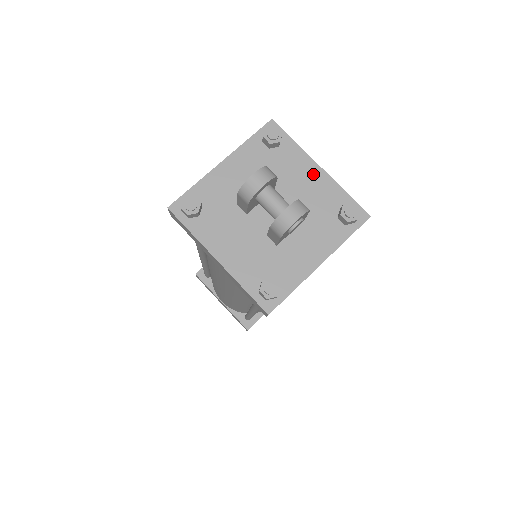
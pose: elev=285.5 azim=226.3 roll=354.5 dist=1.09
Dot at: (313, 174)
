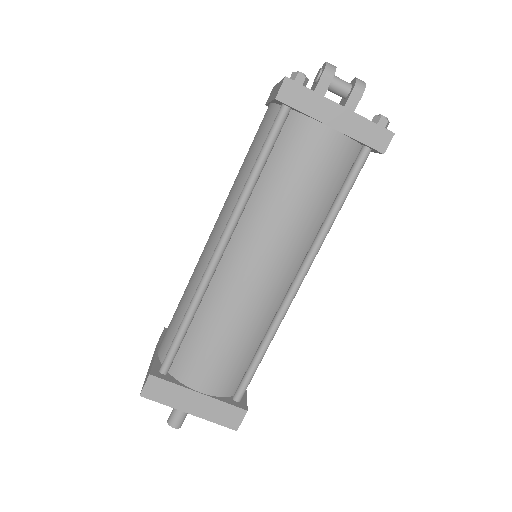
Dot at: occluded
